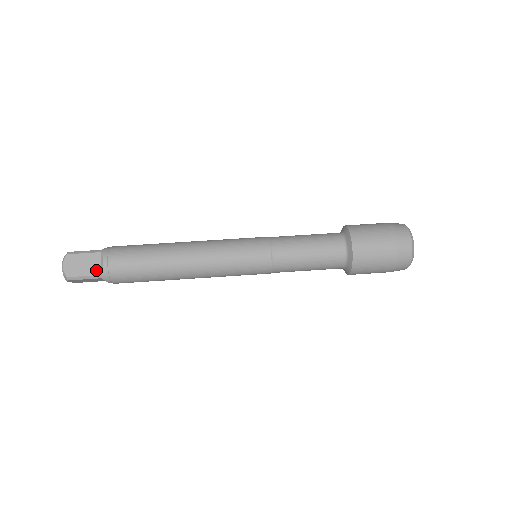
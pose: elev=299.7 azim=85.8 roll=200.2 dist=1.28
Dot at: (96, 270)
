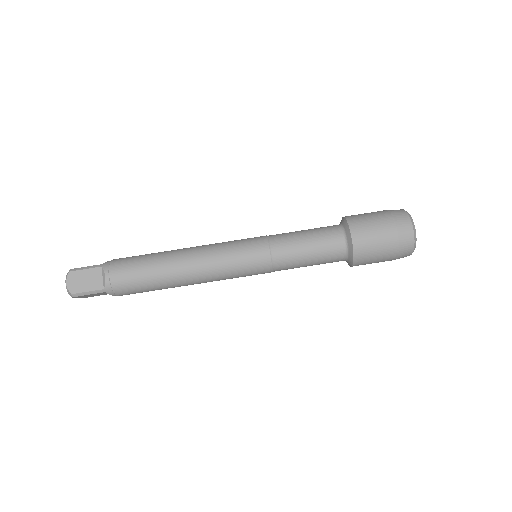
Dot at: (99, 285)
